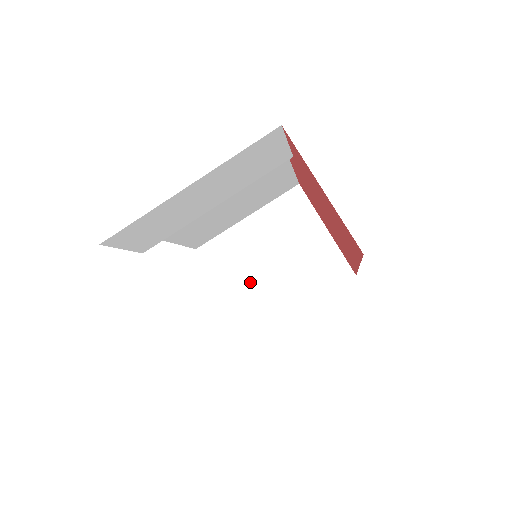
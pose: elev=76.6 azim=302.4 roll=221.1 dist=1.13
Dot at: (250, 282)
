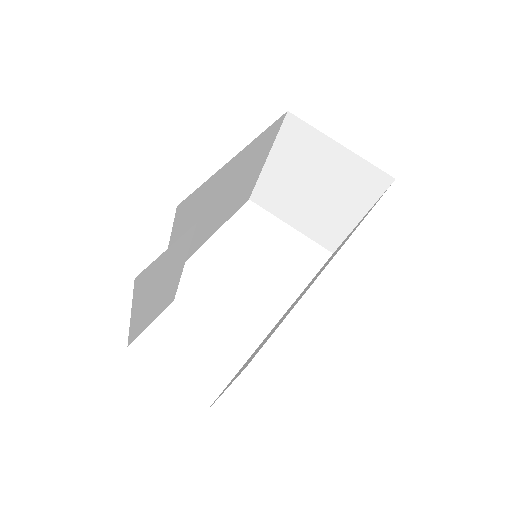
Dot at: (305, 212)
